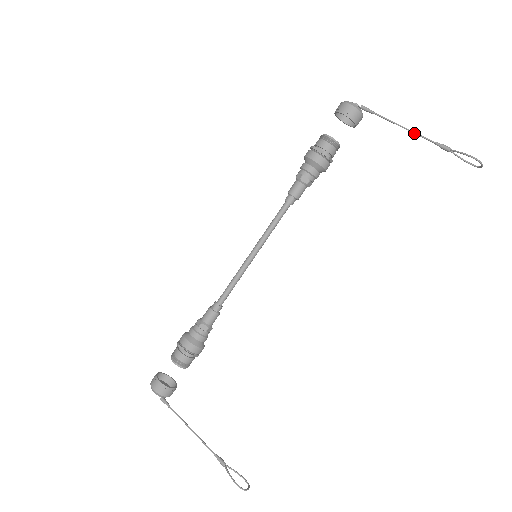
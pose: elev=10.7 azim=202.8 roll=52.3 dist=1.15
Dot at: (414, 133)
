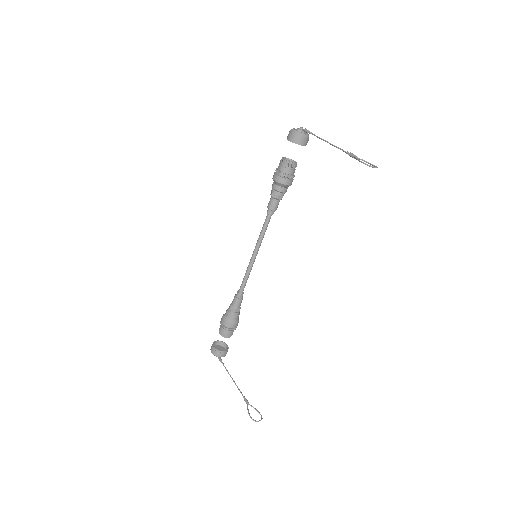
Dot at: (334, 146)
